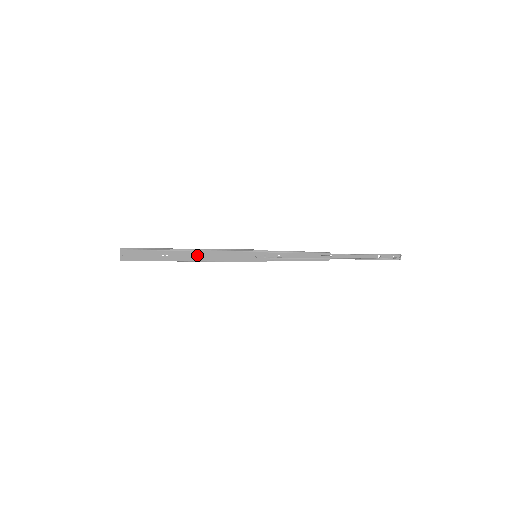
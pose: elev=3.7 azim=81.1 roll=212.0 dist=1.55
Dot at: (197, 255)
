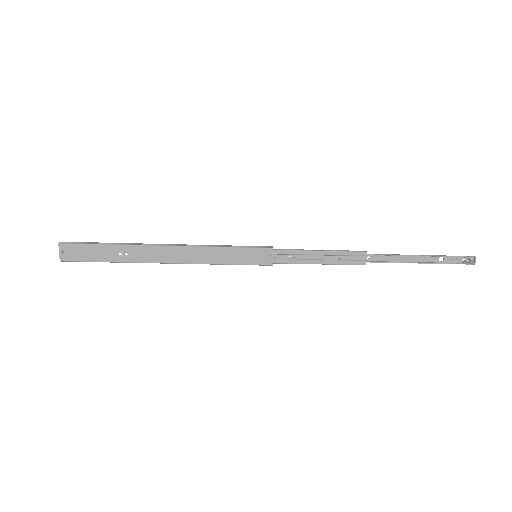
Dot at: (169, 253)
